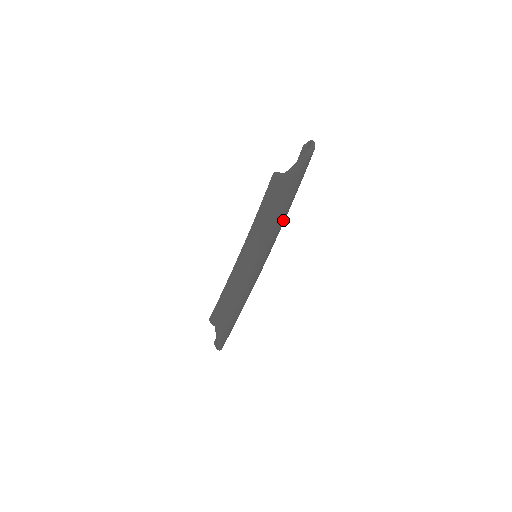
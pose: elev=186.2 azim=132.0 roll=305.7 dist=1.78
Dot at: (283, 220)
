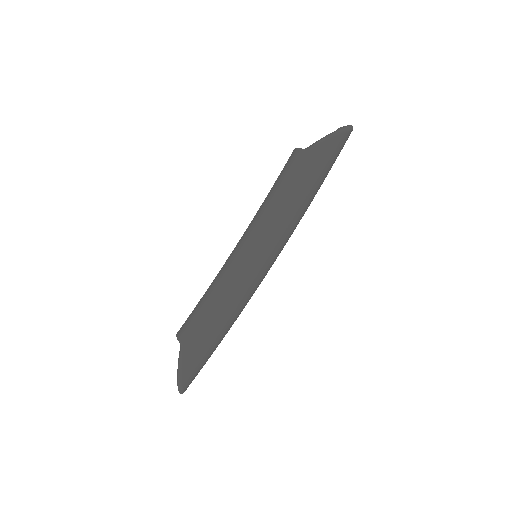
Dot at: (298, 211)
